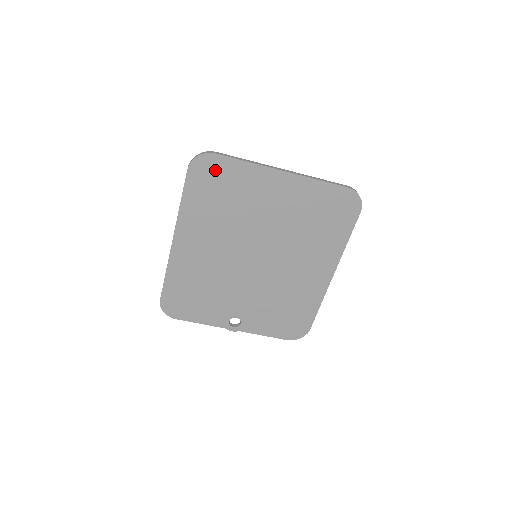
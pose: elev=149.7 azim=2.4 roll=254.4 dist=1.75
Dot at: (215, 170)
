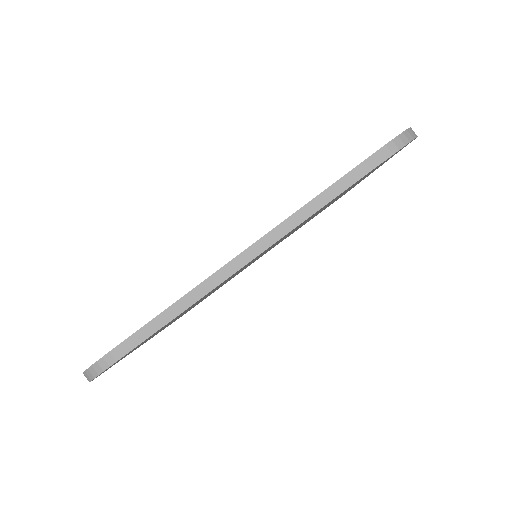
Dot at: occluded
